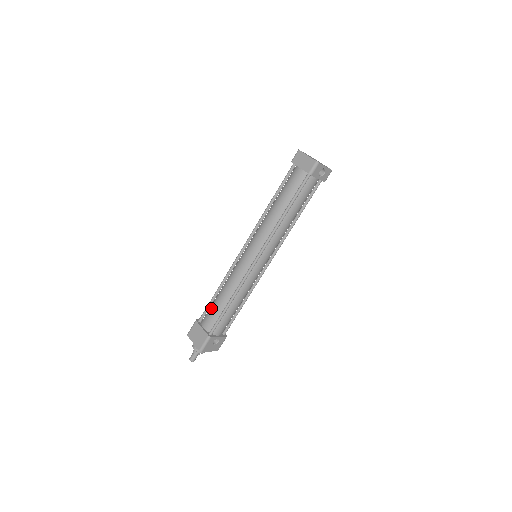
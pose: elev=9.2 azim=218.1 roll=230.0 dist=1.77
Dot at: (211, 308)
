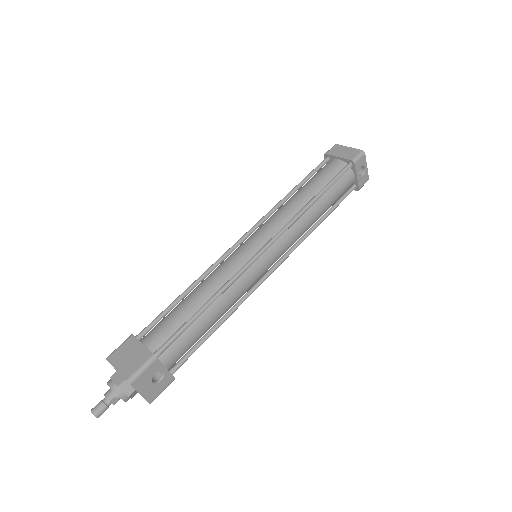
Dot at: (167, 316)
